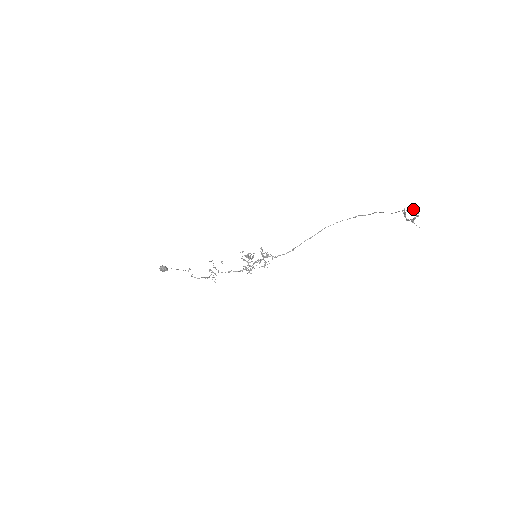
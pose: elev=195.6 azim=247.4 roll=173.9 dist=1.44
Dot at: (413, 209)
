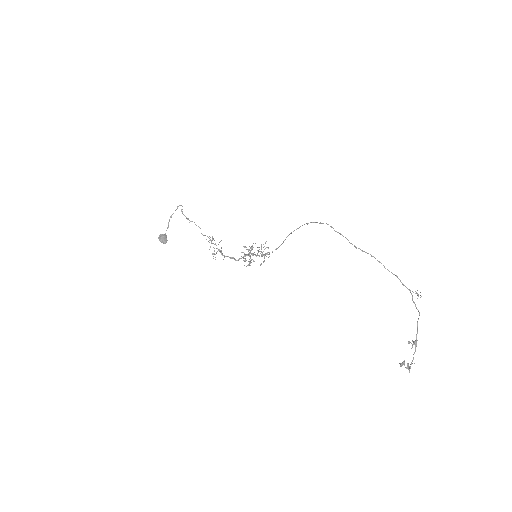
Dot at: (418, 295)
